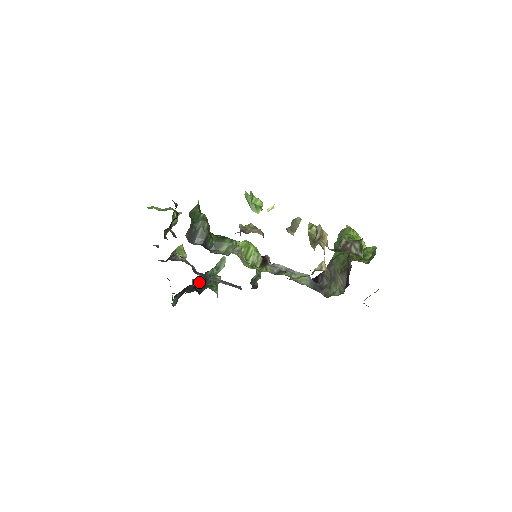
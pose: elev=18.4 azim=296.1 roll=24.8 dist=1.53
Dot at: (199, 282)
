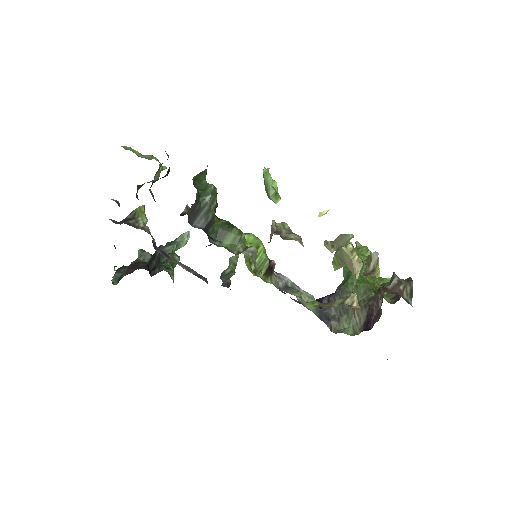
Dot at: (149, 256)
